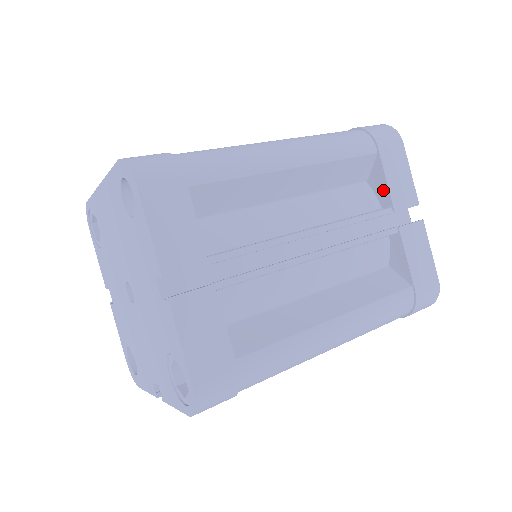
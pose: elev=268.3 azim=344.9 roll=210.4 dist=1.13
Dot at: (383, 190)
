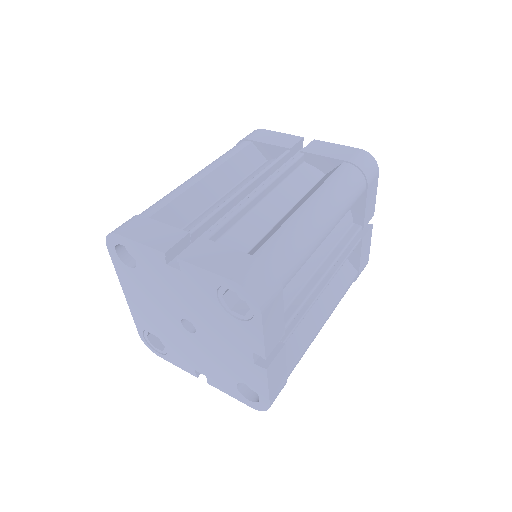
Dot at: (275, 150)
